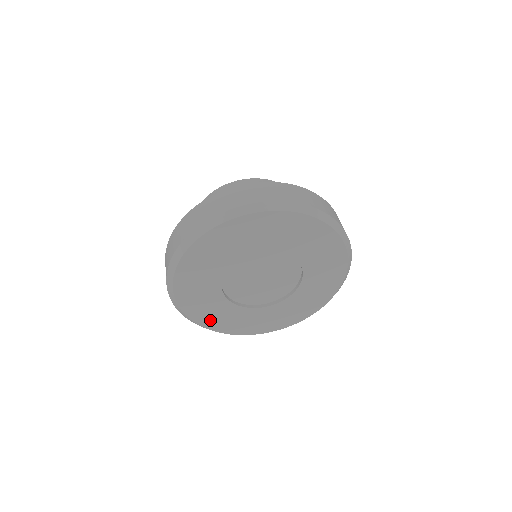
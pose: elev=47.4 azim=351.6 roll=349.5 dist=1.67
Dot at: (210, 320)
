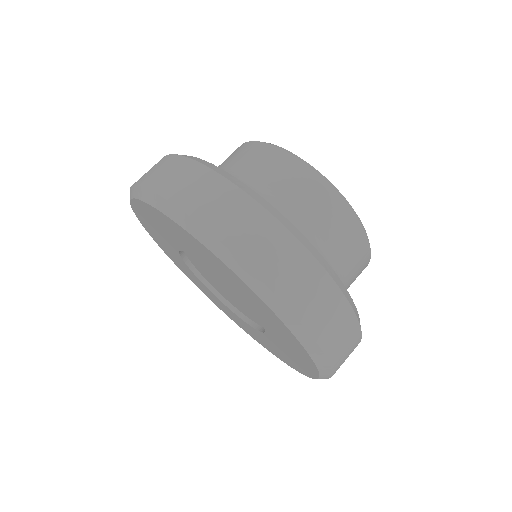
Dot at: (170, 255)
